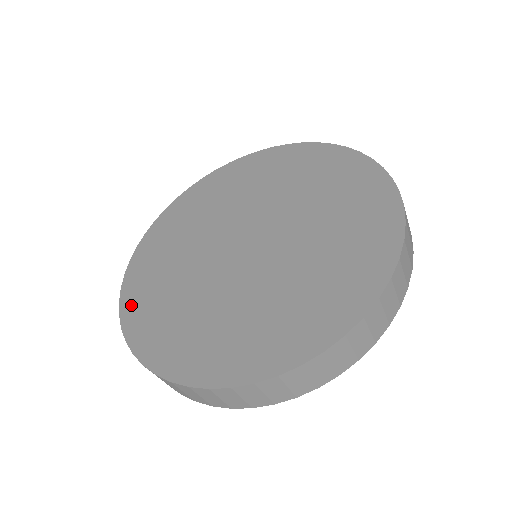
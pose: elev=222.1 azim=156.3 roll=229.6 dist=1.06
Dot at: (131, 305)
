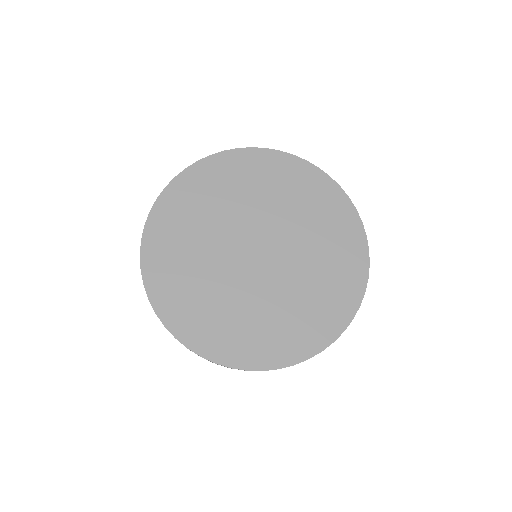
Dot at: (217, 351)
